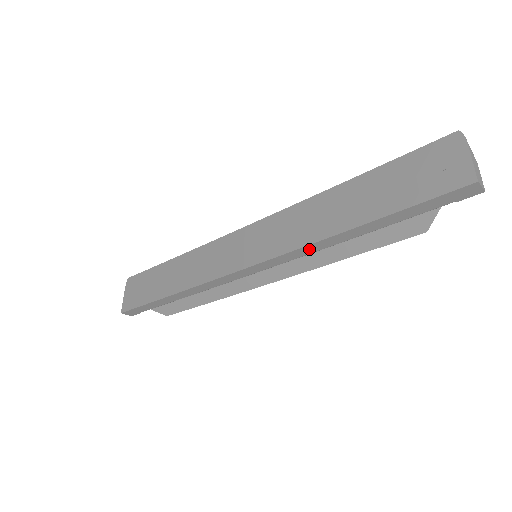
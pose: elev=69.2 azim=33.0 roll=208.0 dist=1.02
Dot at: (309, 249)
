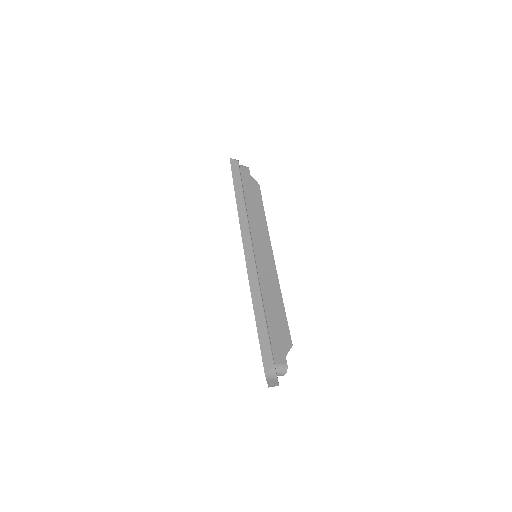
Dot at: occluded
